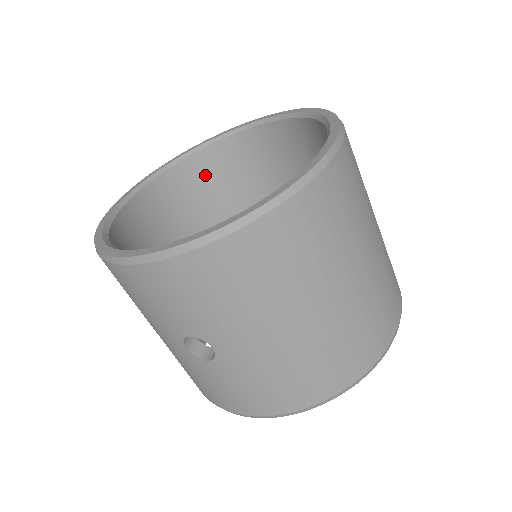
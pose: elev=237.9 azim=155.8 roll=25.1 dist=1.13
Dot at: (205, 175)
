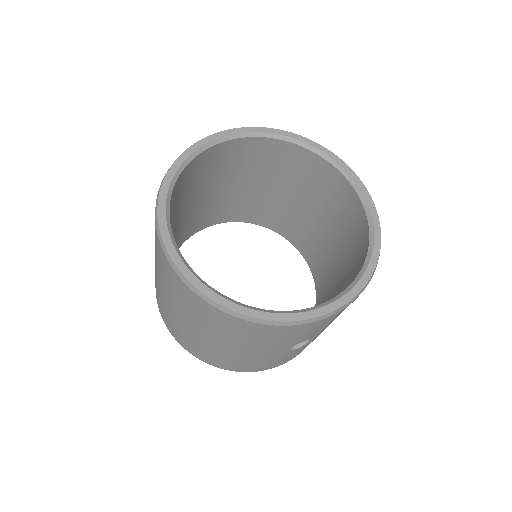
Dot at: (178, 190)
